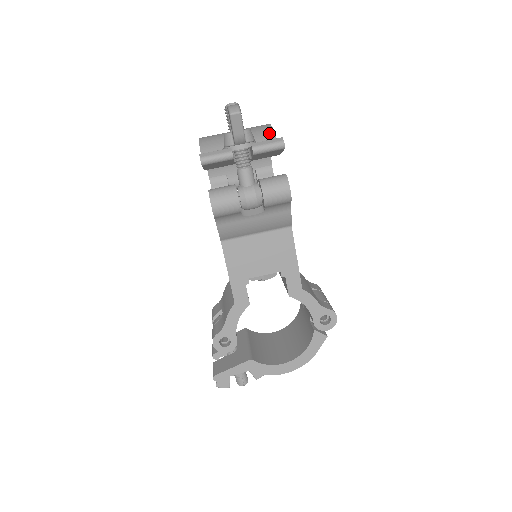
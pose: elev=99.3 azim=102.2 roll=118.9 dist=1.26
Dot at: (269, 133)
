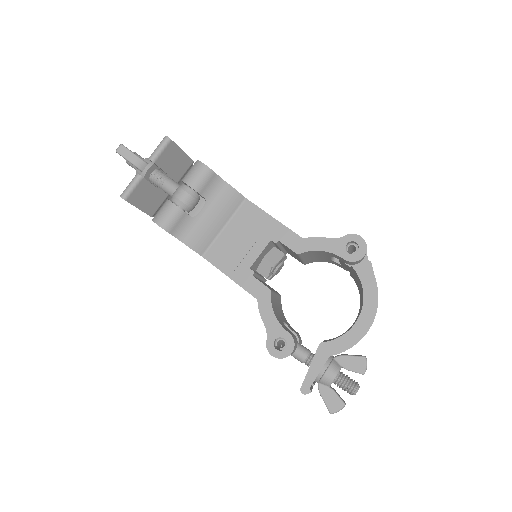
Dot at: occluded
